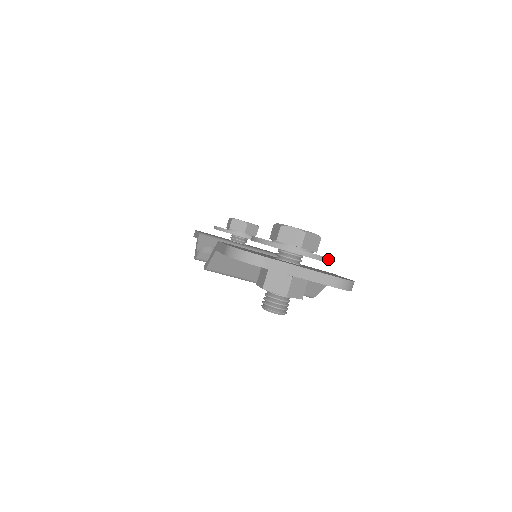
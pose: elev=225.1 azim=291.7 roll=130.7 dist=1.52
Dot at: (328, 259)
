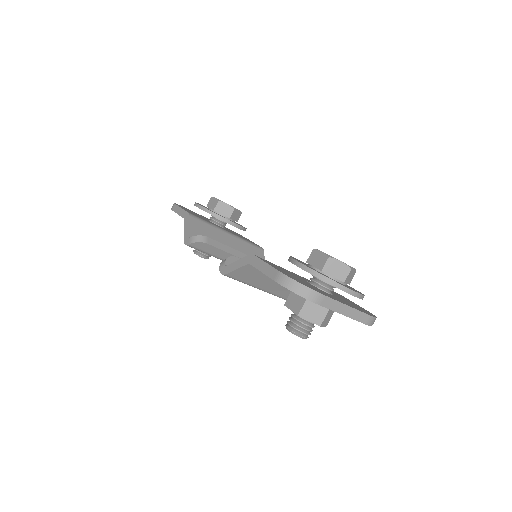
Dot at: occluded
